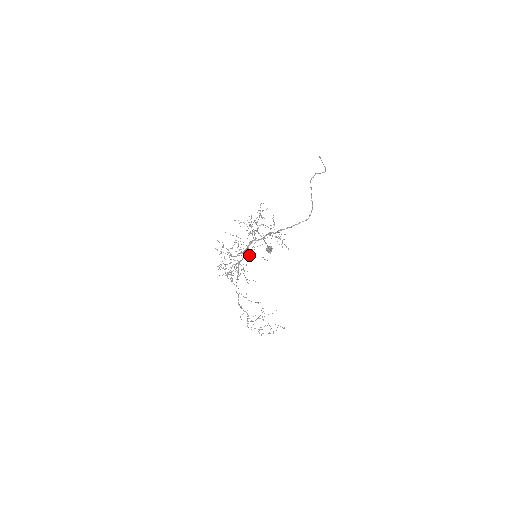
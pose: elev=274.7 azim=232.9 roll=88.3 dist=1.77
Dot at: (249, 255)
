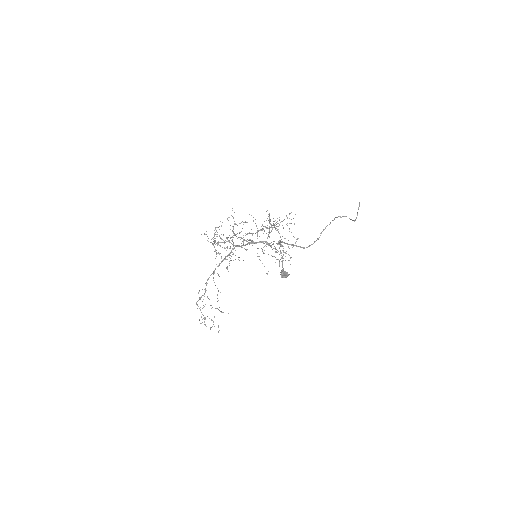
Dot at: (257, 256)
